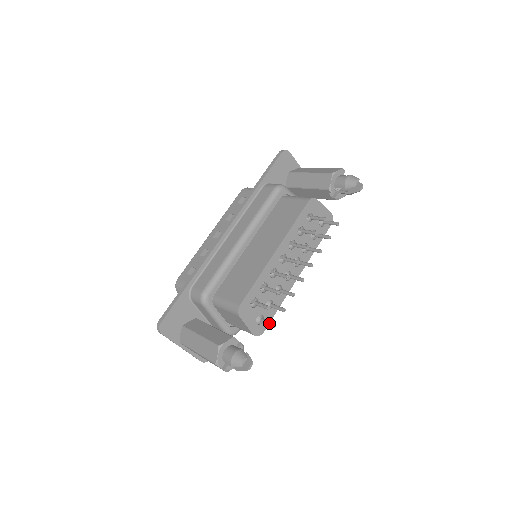
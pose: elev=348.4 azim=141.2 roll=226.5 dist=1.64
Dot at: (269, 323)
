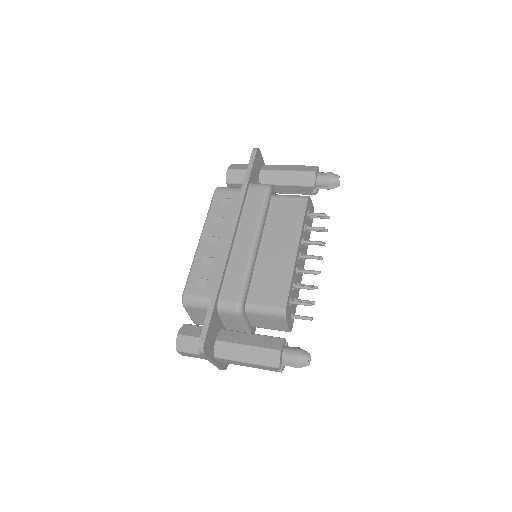
Dot at: (306, 318)
